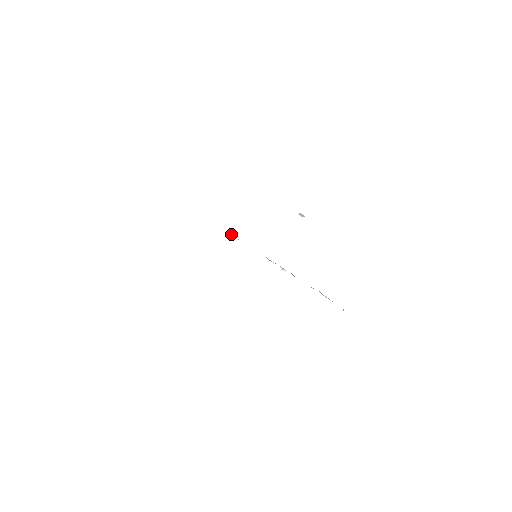
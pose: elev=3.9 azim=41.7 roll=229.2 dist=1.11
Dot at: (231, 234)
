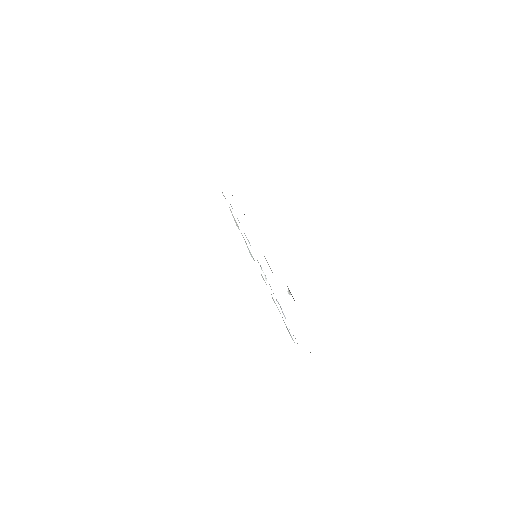
Dot at: (248, 240)
